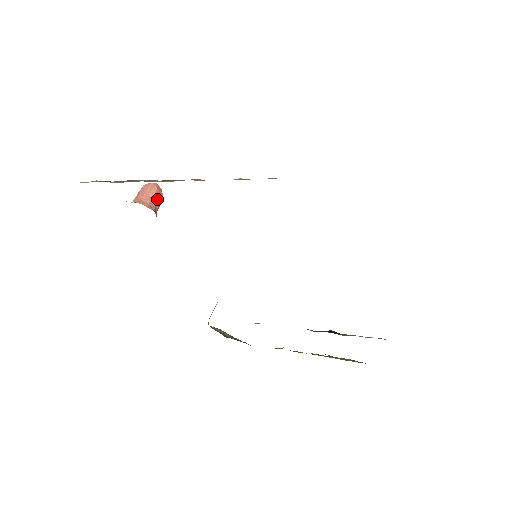
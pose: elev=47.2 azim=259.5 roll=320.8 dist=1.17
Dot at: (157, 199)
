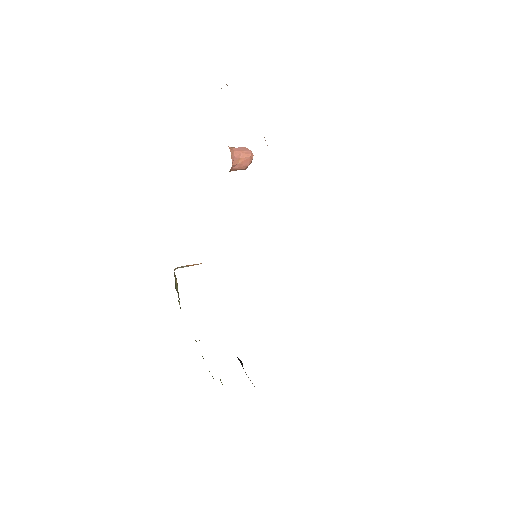
Dot at: (242, 162)
